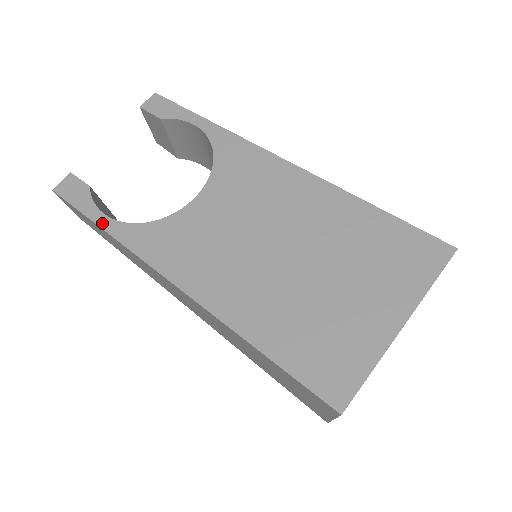
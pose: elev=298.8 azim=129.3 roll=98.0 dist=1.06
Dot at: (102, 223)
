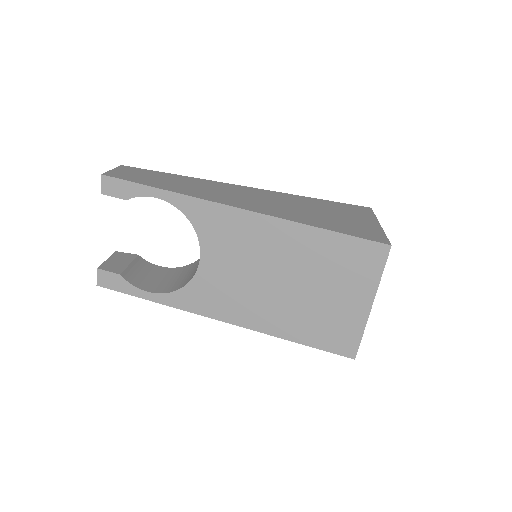
Dot at: (151, 298)
